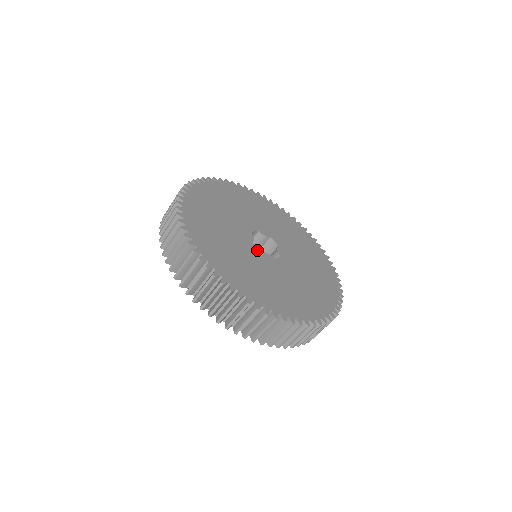
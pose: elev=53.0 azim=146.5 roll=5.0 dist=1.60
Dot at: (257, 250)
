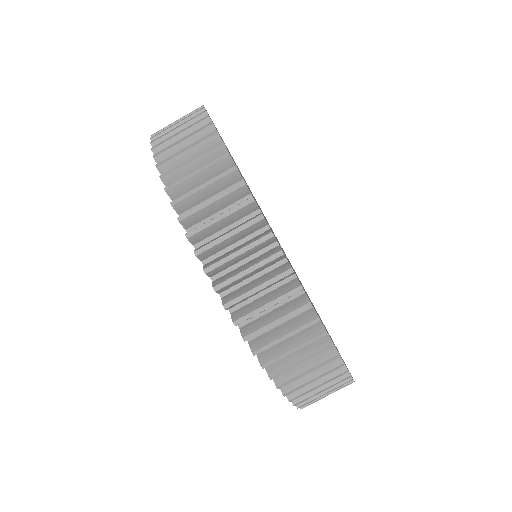
Dot at: occluded
